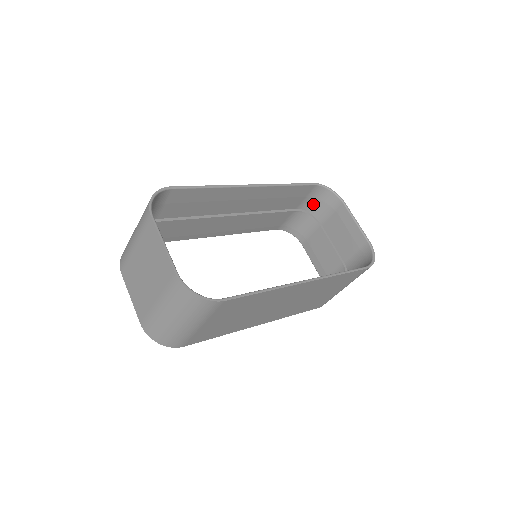
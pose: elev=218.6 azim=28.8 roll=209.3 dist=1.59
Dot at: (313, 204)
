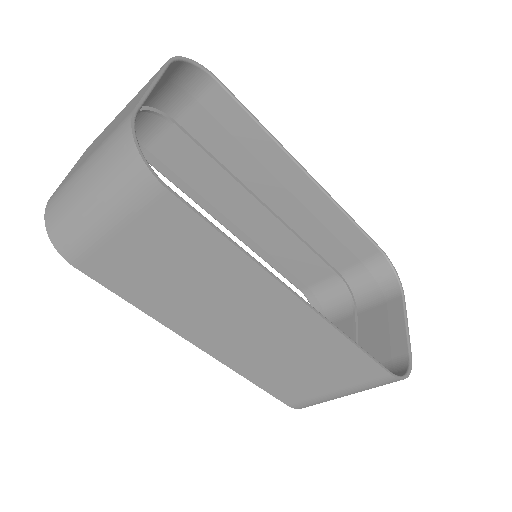
Dot at: (363, 280)
